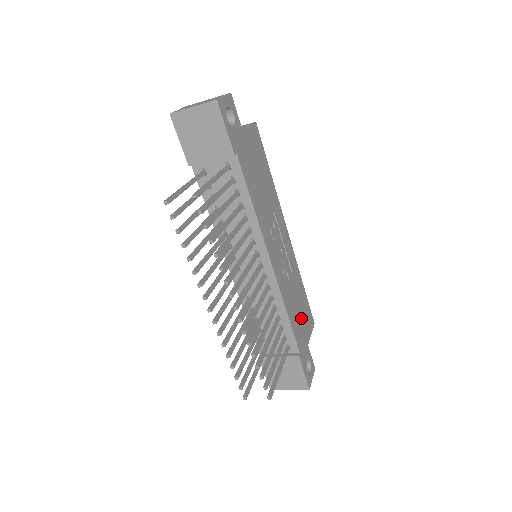
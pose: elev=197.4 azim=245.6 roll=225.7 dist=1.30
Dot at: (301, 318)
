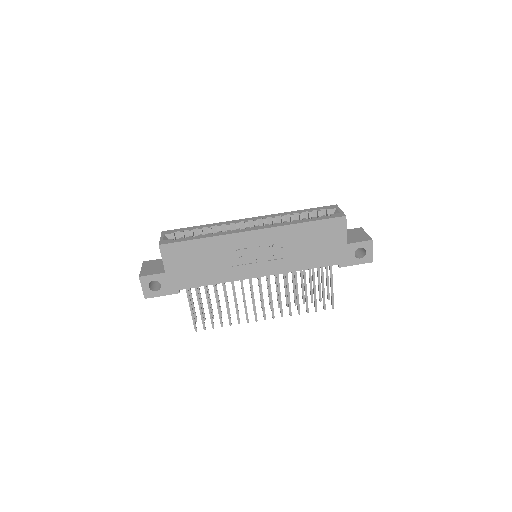
Dot at: (322, 245)
